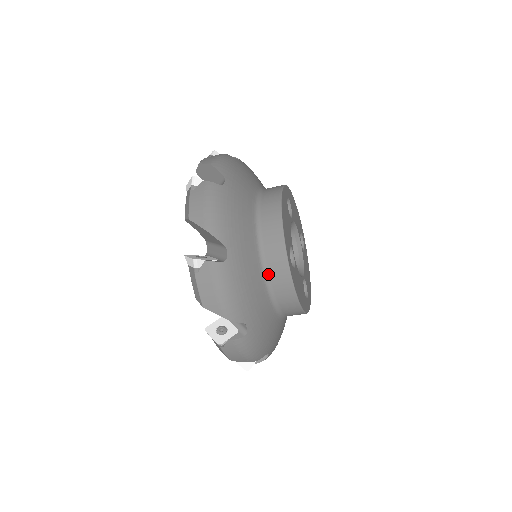
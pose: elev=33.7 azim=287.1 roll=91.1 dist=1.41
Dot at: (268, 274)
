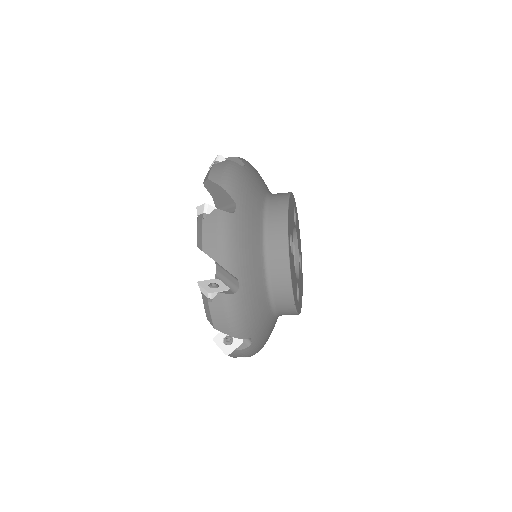
Dot at: (267, 247)
